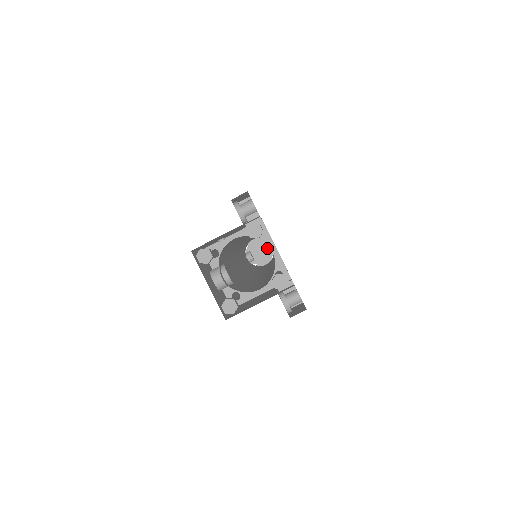
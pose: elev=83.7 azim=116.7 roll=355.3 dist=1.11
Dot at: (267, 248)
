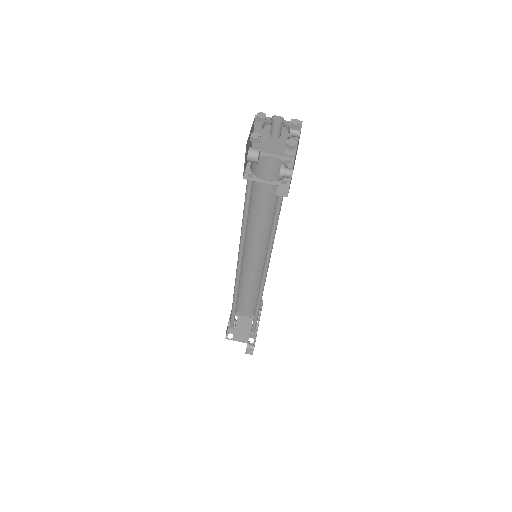
Dot at: (250, 330)
